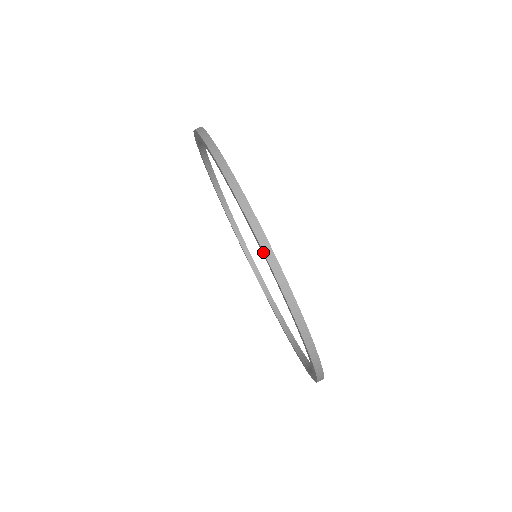
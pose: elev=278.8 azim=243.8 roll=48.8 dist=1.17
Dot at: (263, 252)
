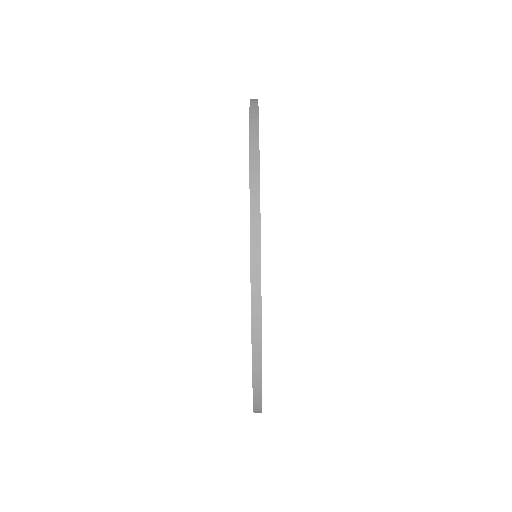
Dot at: occluded
